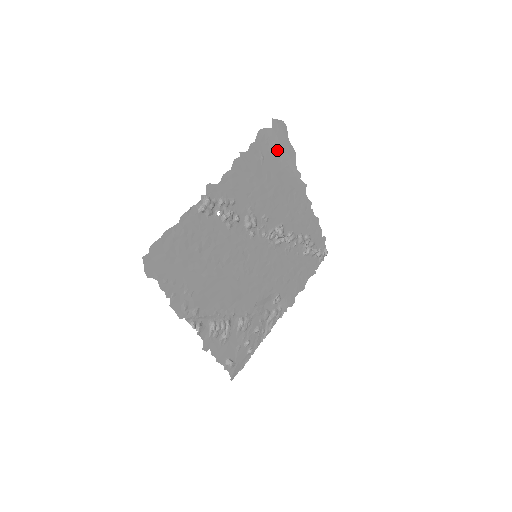
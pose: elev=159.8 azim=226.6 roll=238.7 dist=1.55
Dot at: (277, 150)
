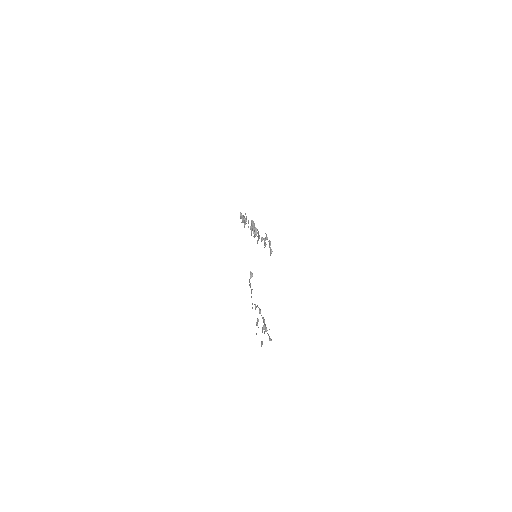
Dot at: occluded
